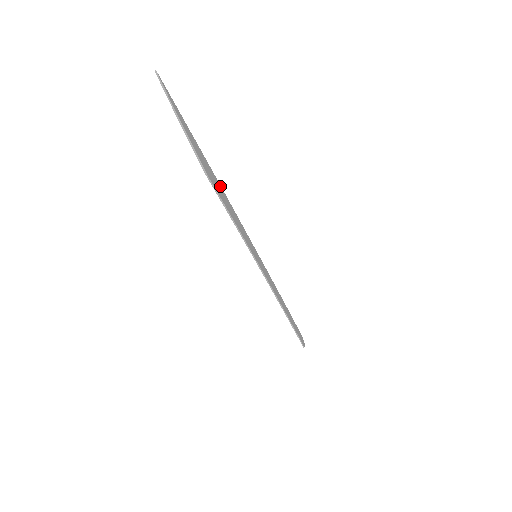
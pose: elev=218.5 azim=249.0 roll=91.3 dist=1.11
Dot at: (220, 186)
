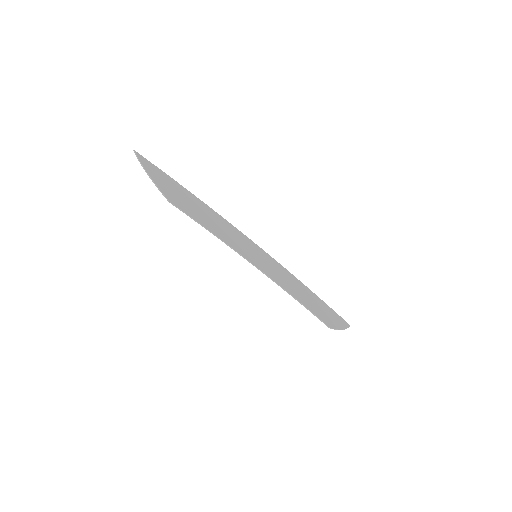
Dot at: (211, 211)
